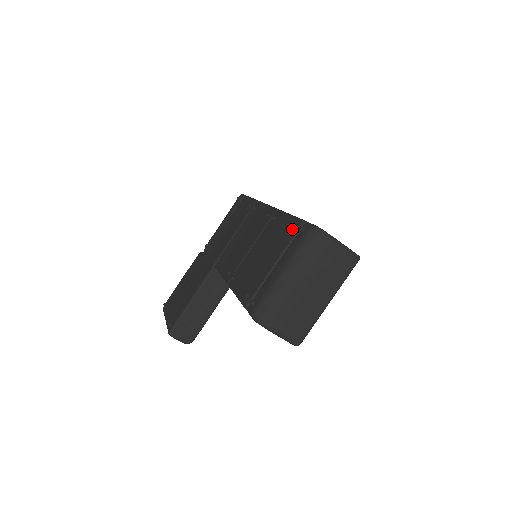
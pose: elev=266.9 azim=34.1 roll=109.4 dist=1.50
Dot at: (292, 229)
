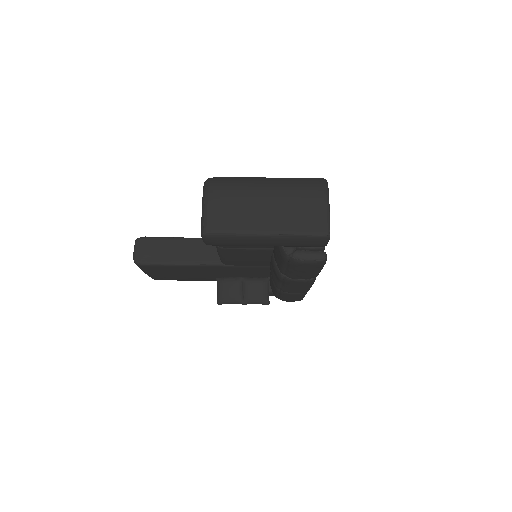
Dot at: occluded
